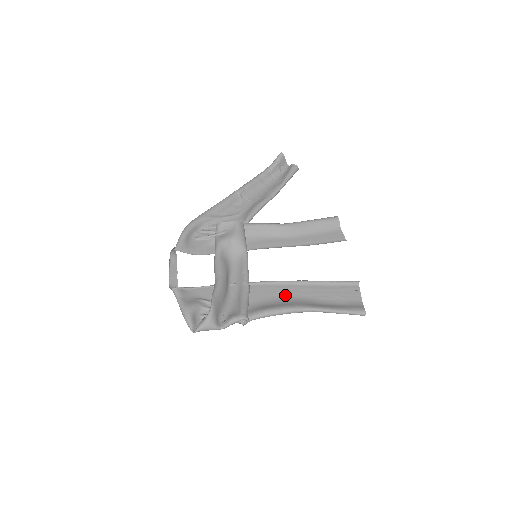
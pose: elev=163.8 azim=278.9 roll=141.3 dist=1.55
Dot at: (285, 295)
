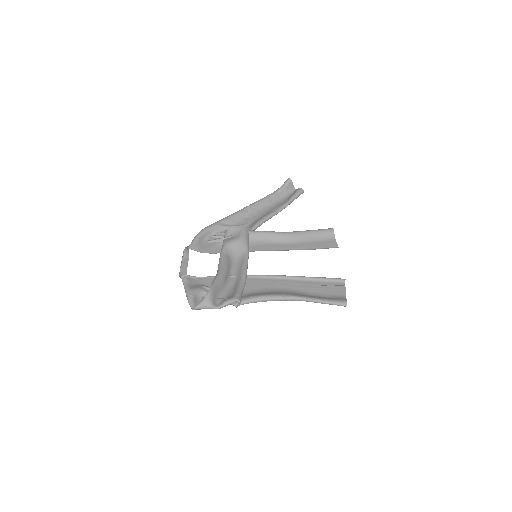
Dot at: (277, 287)
